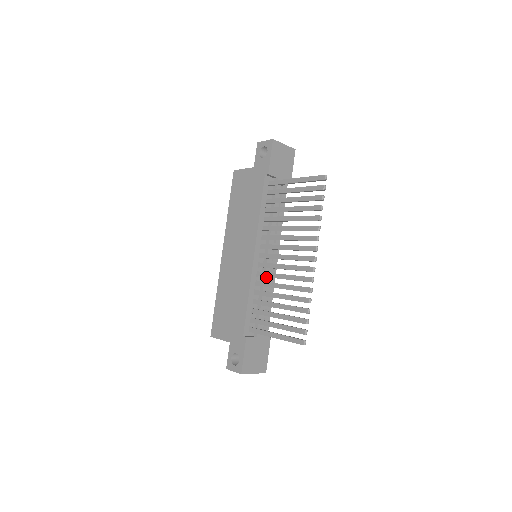
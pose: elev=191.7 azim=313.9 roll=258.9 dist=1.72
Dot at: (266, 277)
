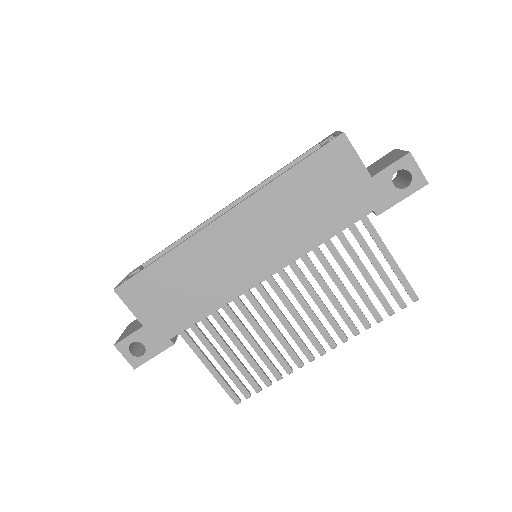
Dot at: occluded
